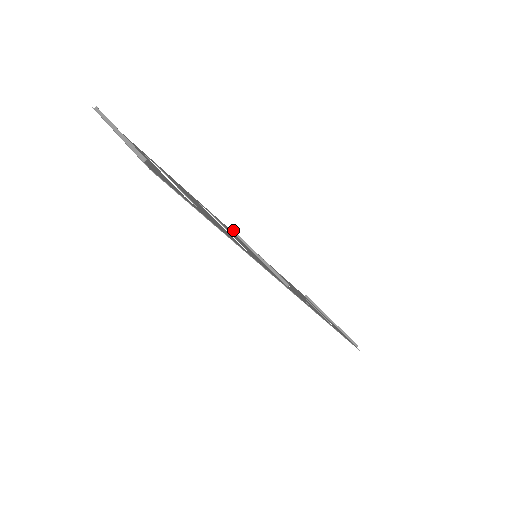
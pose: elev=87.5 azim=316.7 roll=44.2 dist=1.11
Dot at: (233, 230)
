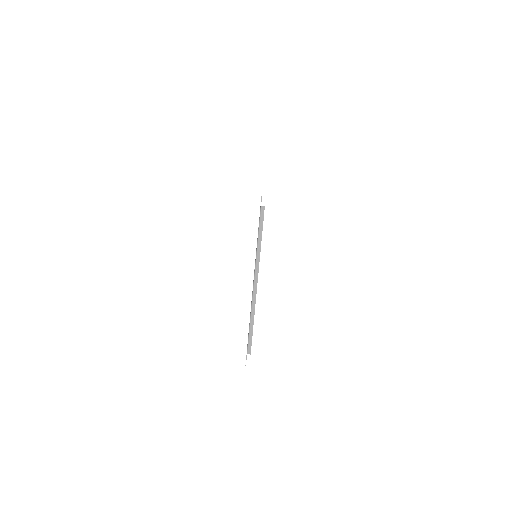
Dot at: occluded
